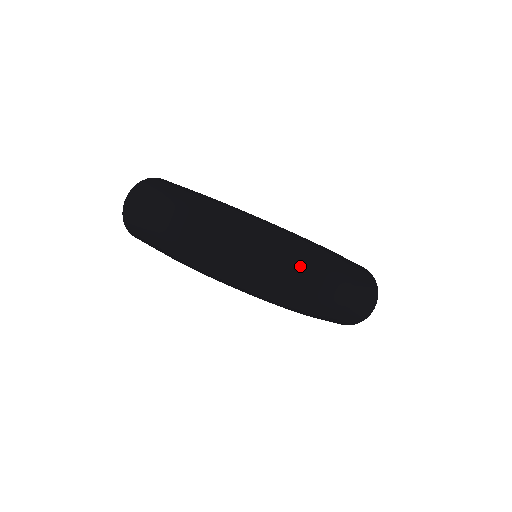
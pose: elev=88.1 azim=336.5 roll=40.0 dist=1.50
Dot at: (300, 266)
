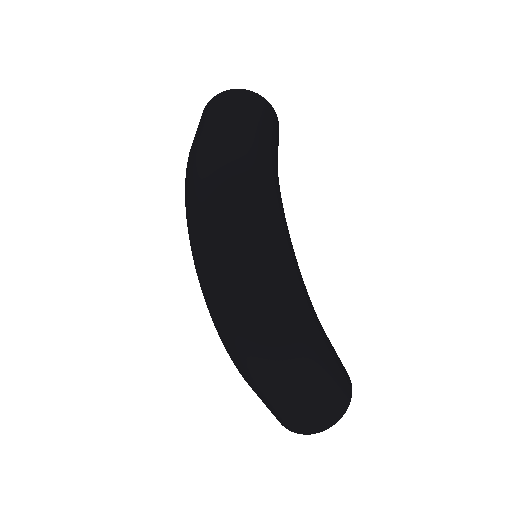
Dot at: (253, 303)
